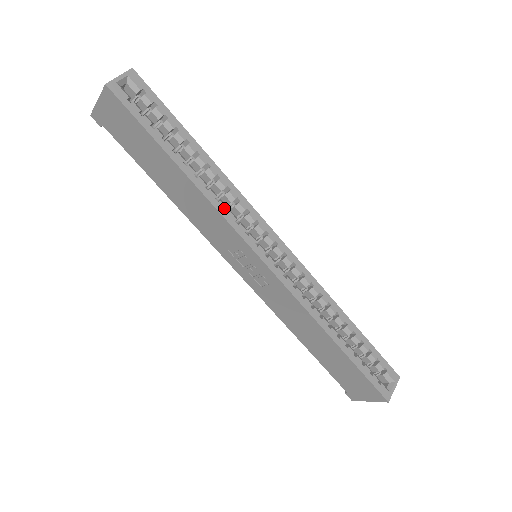
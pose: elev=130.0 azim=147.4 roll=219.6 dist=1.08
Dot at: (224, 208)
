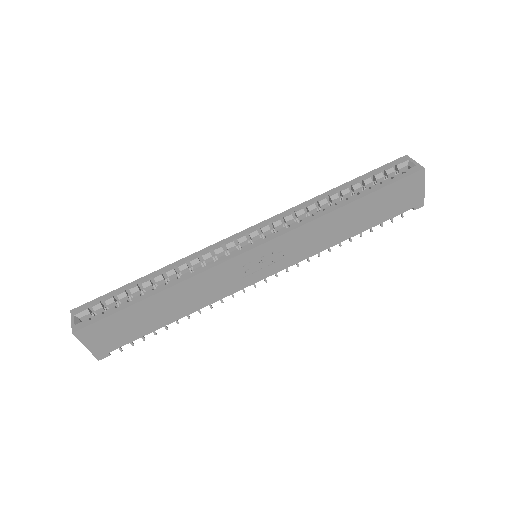
Dot at: (200, 268)
